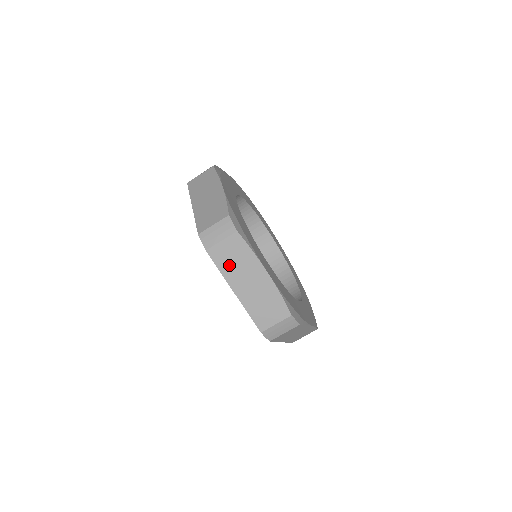
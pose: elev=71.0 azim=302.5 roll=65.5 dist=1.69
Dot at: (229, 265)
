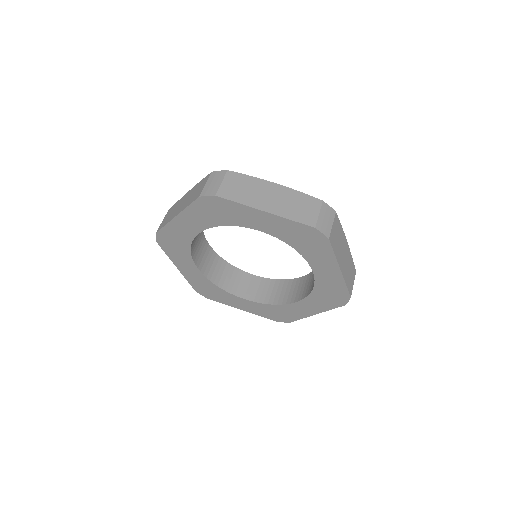
Dot at: (243, 195)
